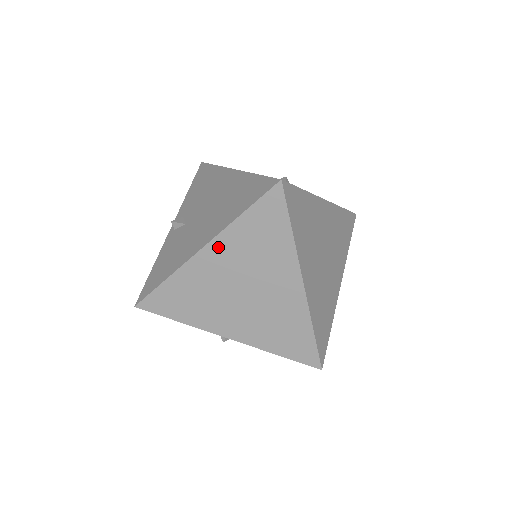
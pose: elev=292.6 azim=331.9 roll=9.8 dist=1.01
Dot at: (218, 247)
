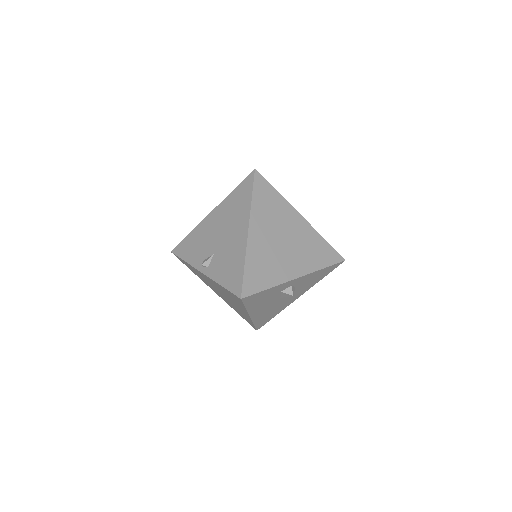
Dot at: (255, 223)
